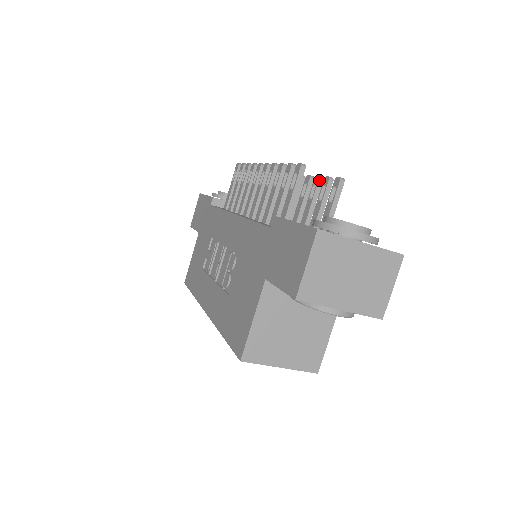
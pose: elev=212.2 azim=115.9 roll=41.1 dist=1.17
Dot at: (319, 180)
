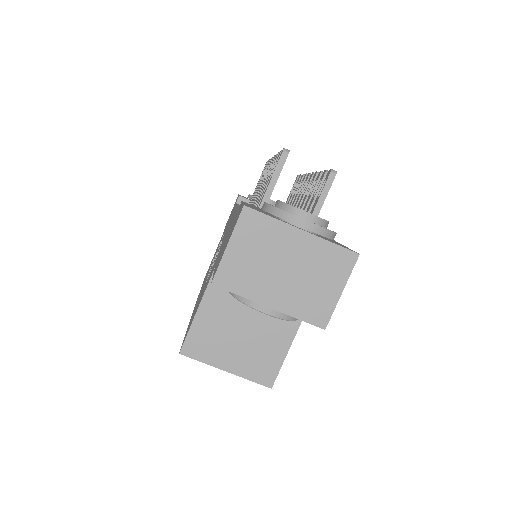
Dot at: (320, 175)
